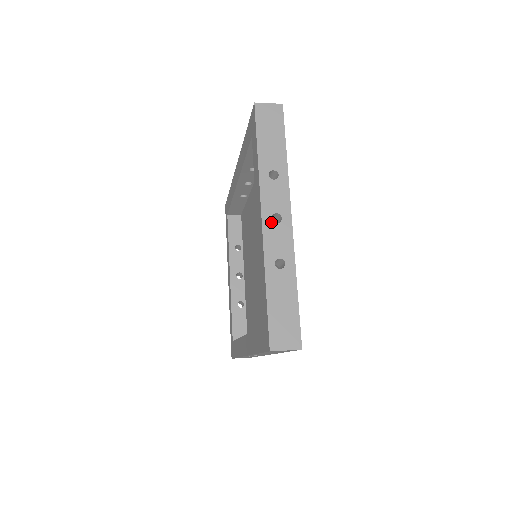
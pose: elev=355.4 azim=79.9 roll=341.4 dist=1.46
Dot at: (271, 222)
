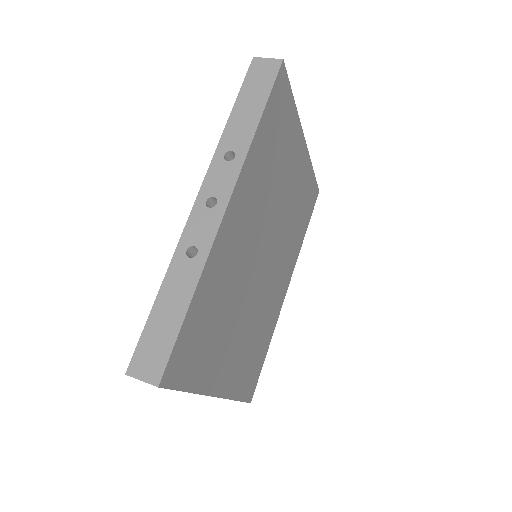
Dot at: occluded
